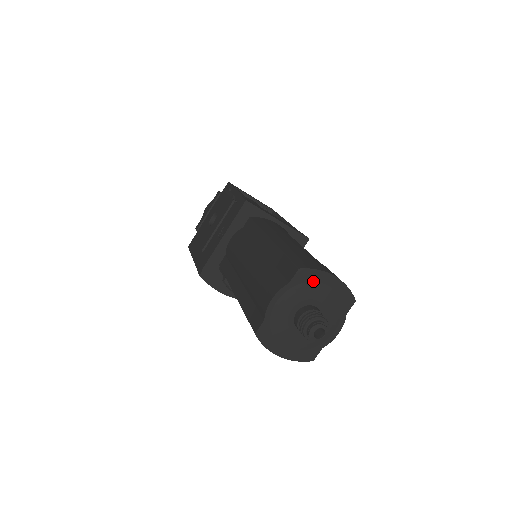
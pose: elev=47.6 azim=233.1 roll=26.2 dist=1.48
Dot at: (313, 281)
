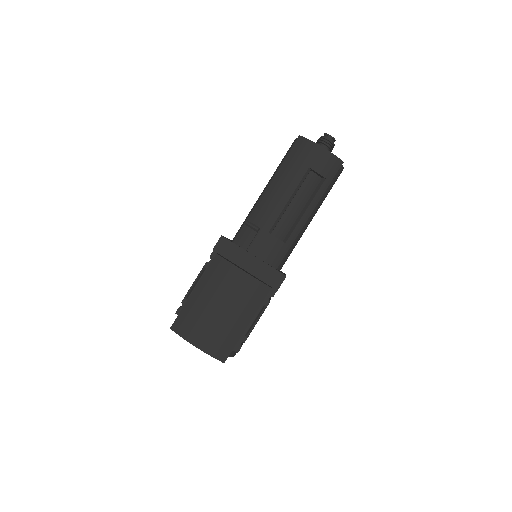
Dot at: occluded
